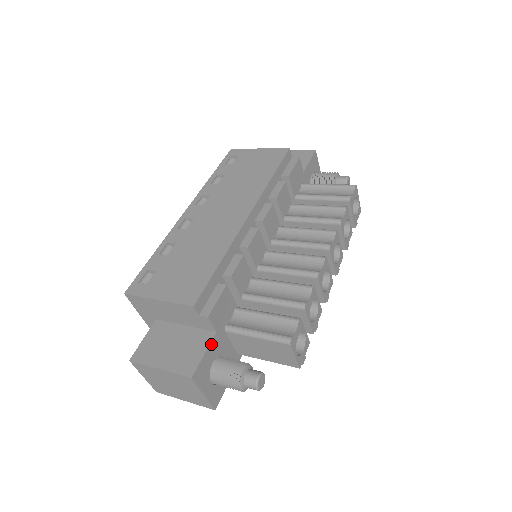
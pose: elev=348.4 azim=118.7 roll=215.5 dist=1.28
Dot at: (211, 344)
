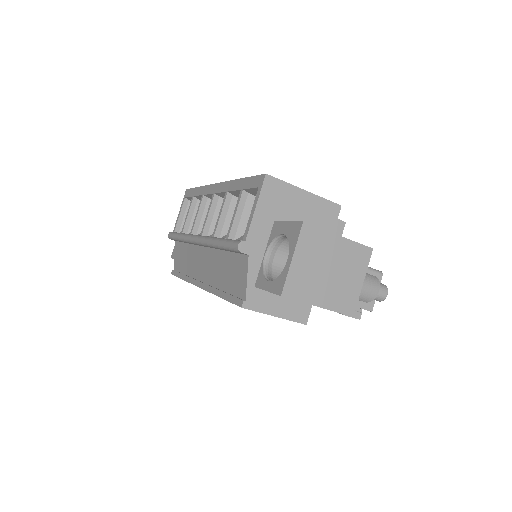
Dot at: occluded
